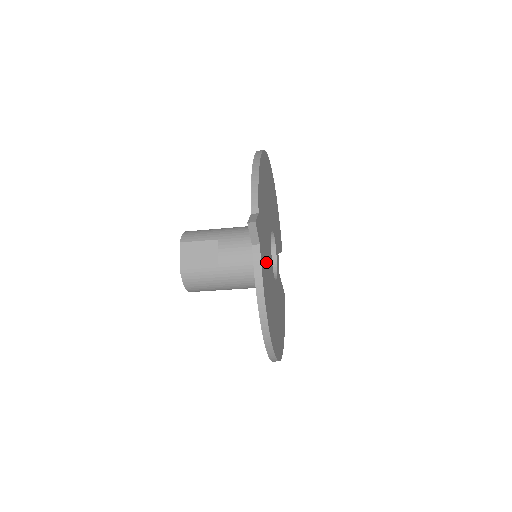
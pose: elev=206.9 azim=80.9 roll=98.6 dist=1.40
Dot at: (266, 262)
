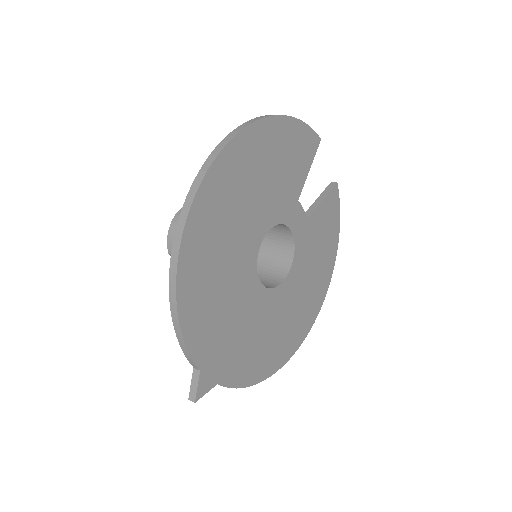
Dot at: (246, 343)
